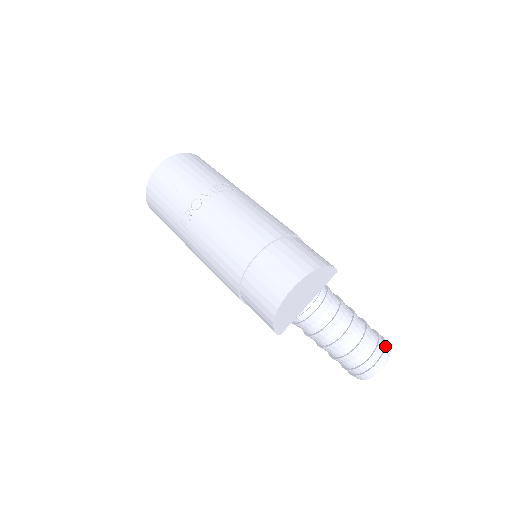
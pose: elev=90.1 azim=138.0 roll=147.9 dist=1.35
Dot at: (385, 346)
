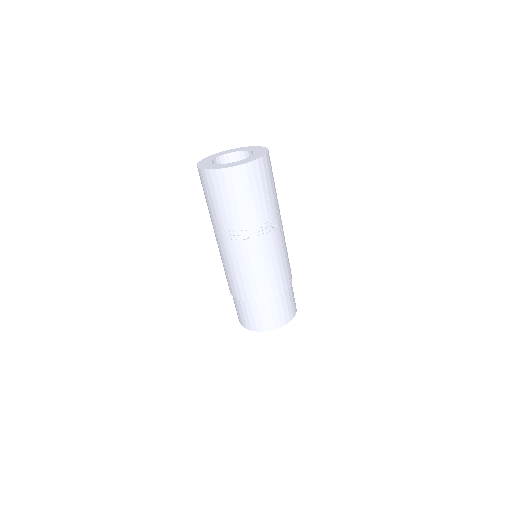
Dot at: occluded
